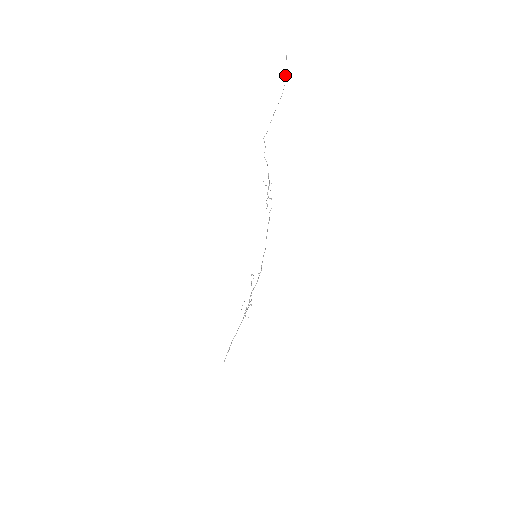
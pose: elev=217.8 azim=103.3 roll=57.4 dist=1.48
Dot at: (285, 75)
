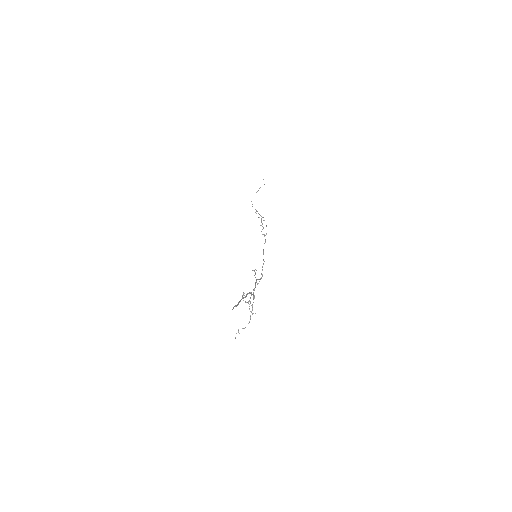
Dot at: occluded
